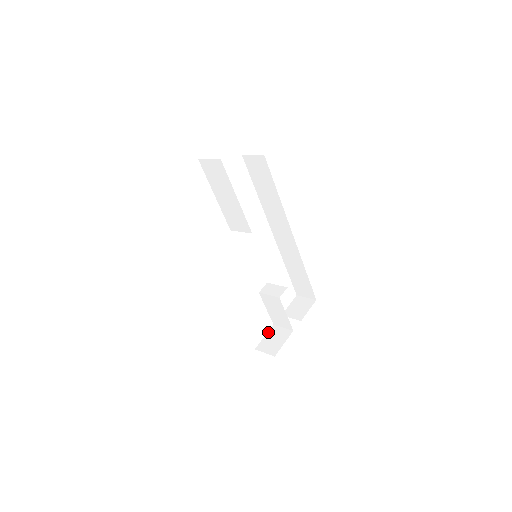
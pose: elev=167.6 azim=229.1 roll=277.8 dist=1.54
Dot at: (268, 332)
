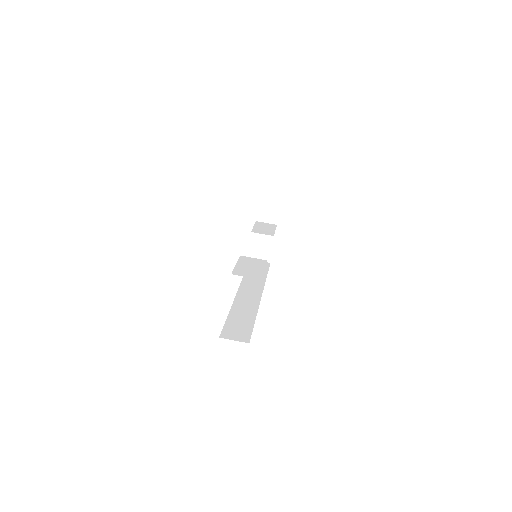
Dot at: occluded
